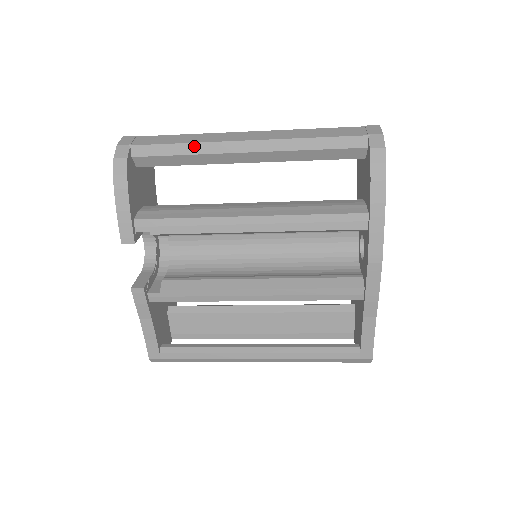
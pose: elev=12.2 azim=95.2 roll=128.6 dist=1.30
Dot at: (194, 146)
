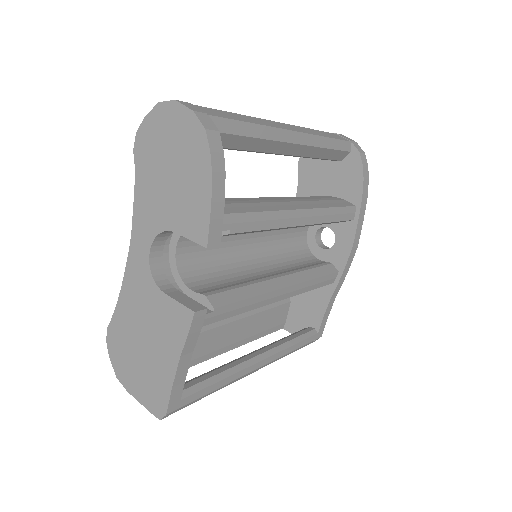
Dot at: (262, 129)
